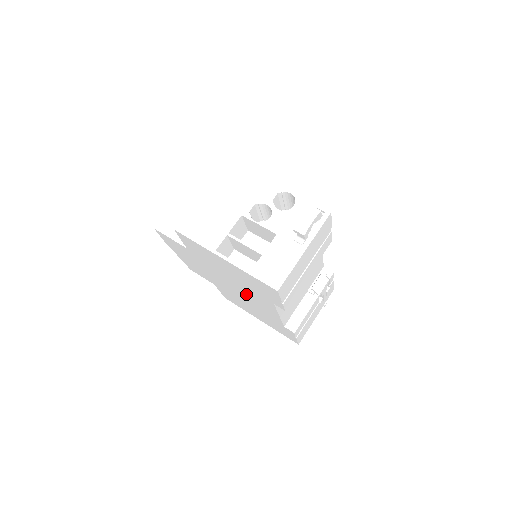
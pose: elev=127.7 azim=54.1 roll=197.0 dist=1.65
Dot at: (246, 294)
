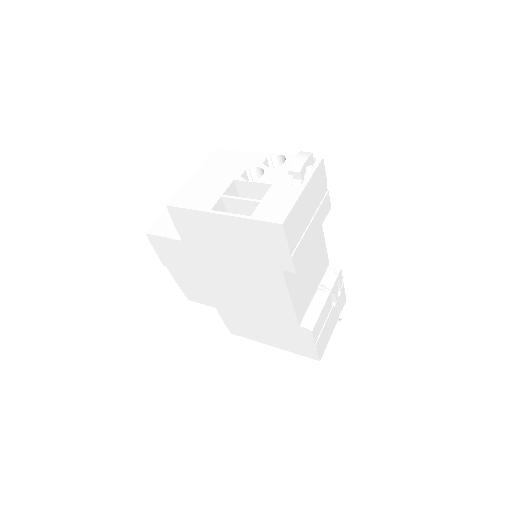
Dot at: (251, 285)
